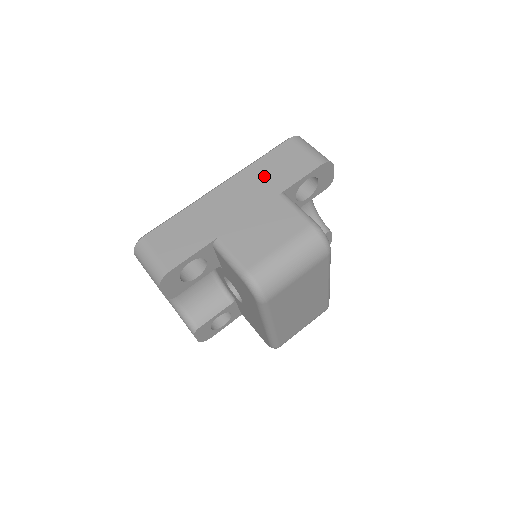
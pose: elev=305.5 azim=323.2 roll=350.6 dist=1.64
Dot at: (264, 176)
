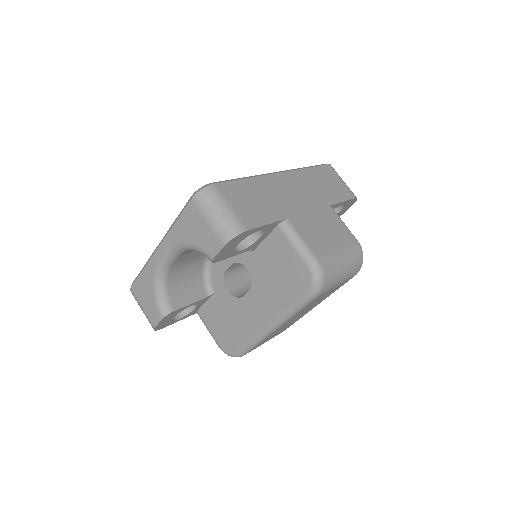
Dot at: (316, 184)
